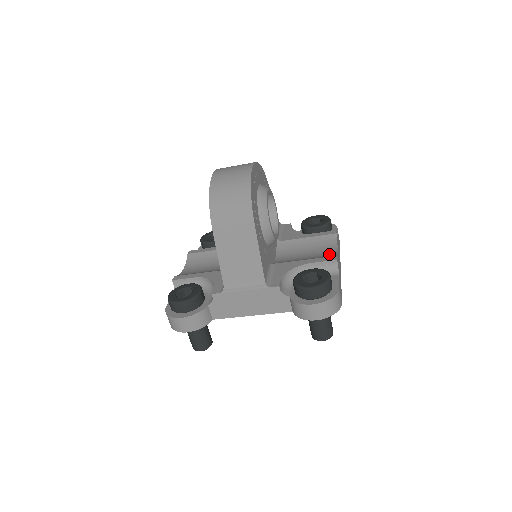
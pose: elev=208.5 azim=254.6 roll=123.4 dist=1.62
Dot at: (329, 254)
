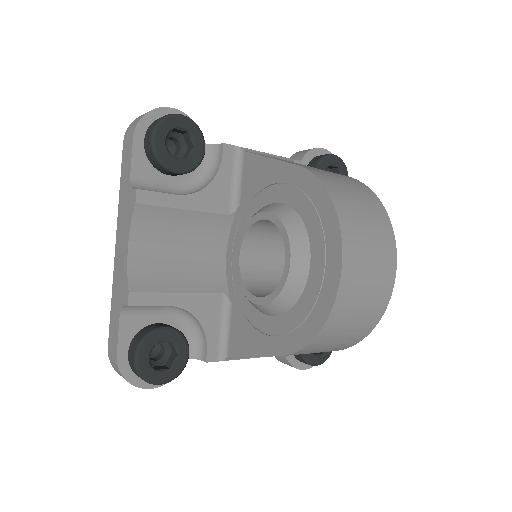
Dot at: occluded
